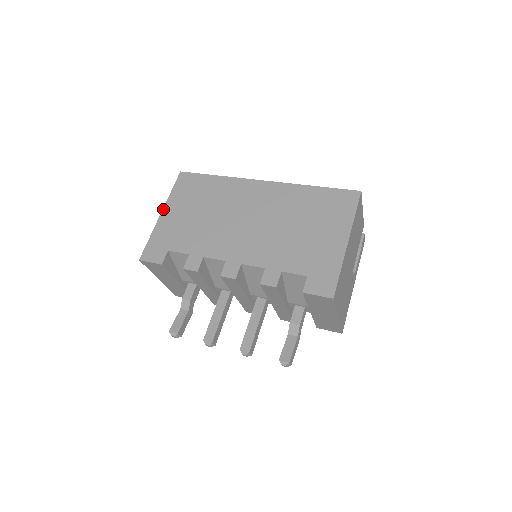
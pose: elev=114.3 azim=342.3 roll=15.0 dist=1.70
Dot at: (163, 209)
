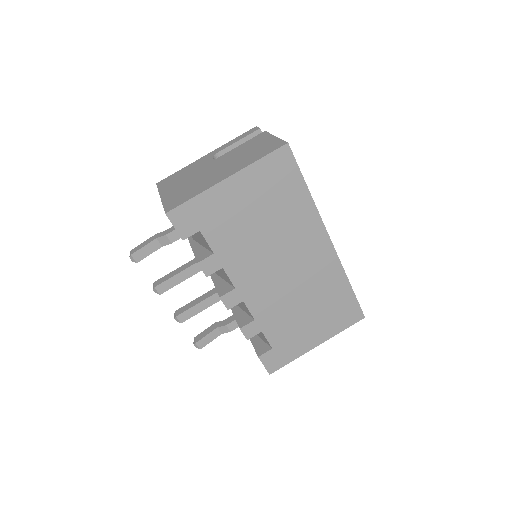
Dot at: (234, 175)
